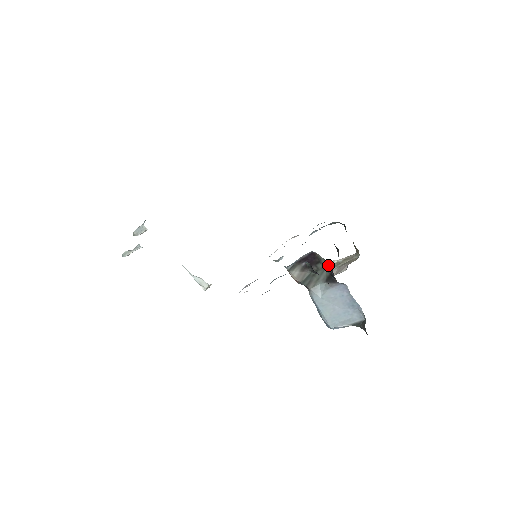
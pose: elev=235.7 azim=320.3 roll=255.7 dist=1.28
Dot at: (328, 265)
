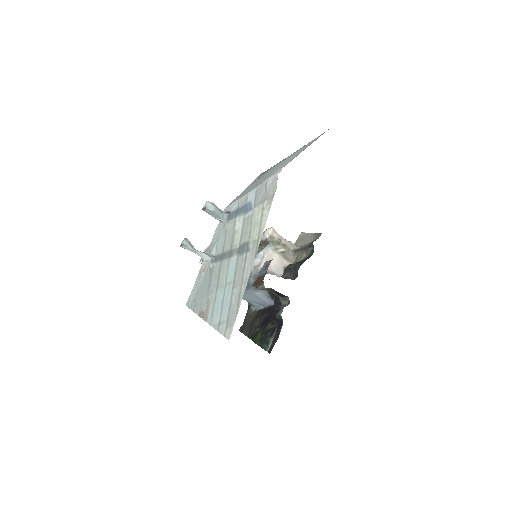
Dot at: occluded
